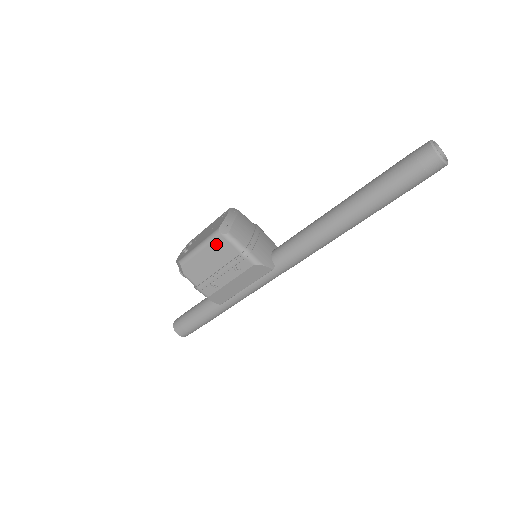
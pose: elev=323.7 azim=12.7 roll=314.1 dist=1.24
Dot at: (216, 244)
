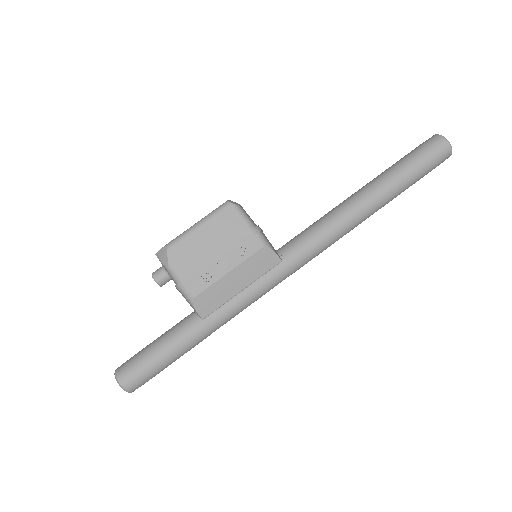
Dot at: (222, 217)
